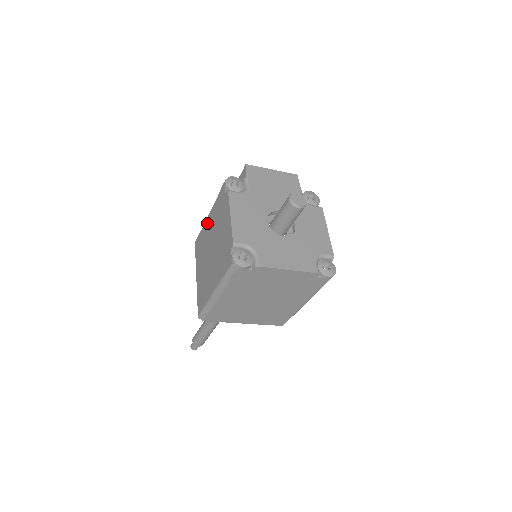
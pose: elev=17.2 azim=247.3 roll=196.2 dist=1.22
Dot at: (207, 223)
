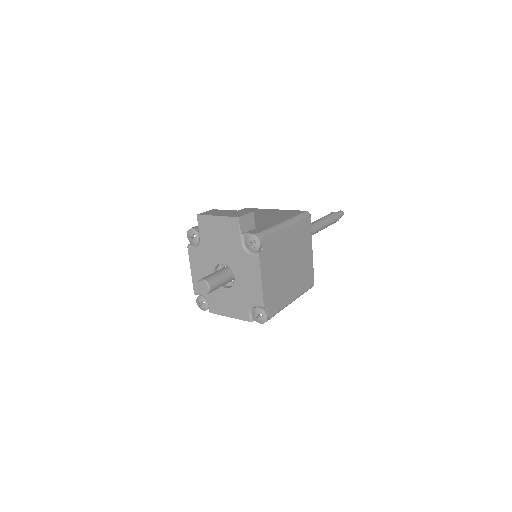
Dot at: occluded
